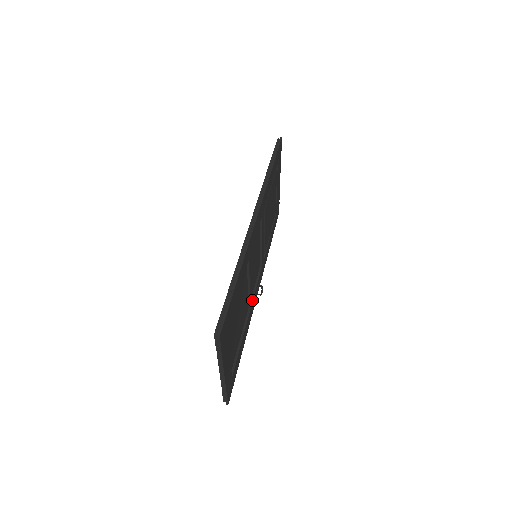
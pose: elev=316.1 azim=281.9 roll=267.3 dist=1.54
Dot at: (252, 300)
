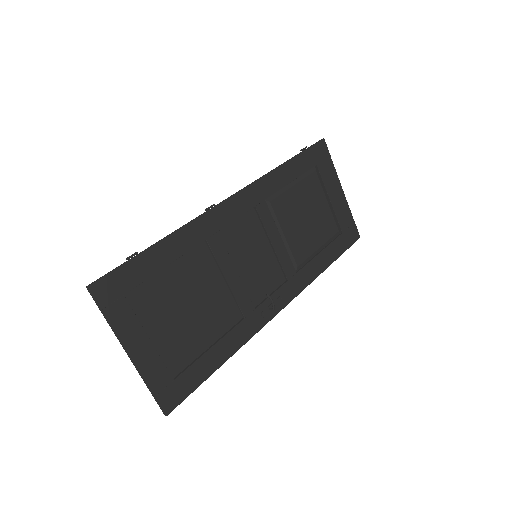
Dot at: (251, 310)
